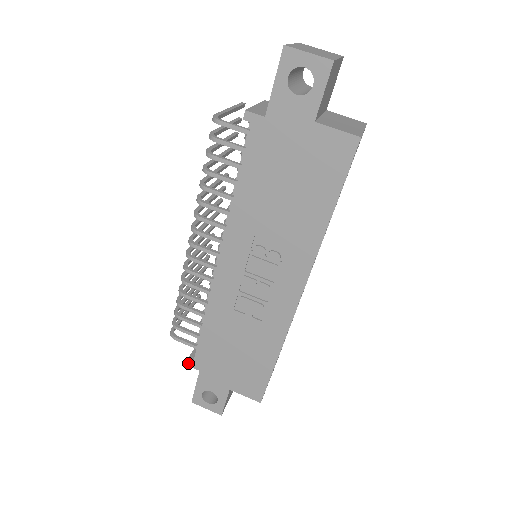
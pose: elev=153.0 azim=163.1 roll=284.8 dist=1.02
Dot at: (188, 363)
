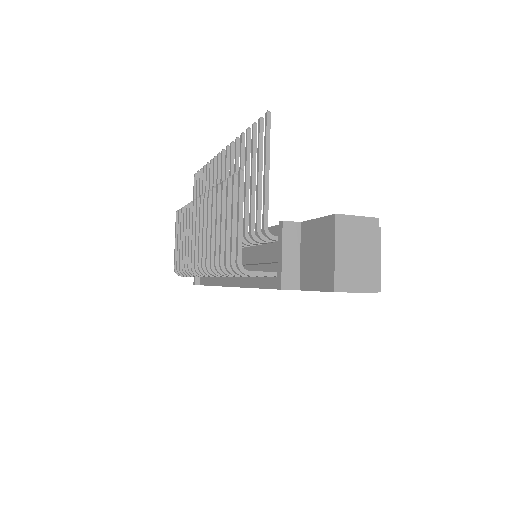
Dot at: occluded
